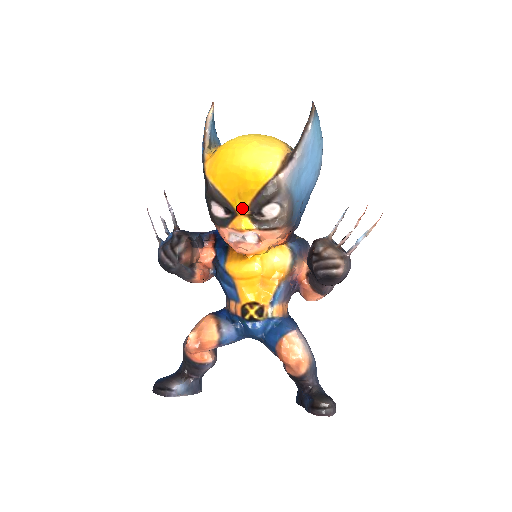
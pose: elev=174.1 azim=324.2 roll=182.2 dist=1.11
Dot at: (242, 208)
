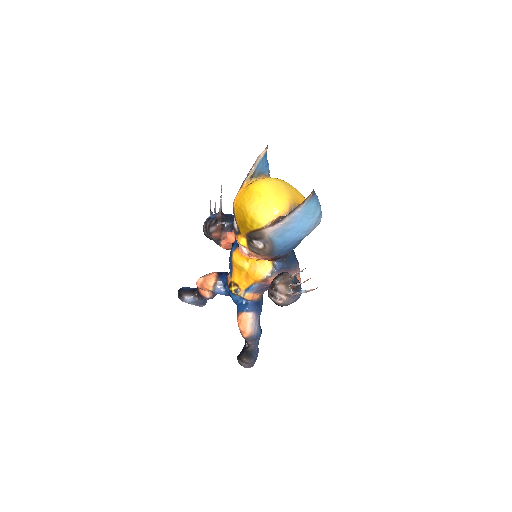
Dot at: (243, 233)
